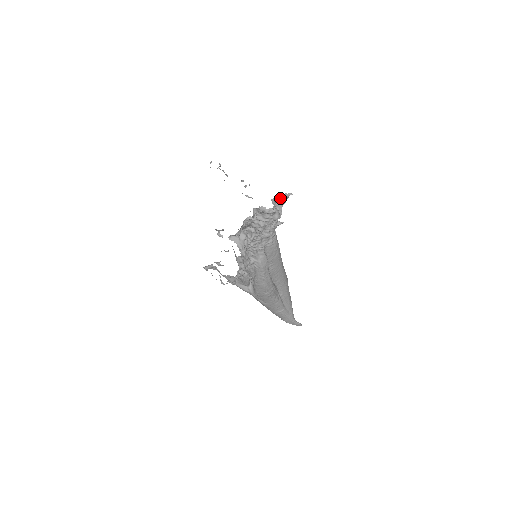
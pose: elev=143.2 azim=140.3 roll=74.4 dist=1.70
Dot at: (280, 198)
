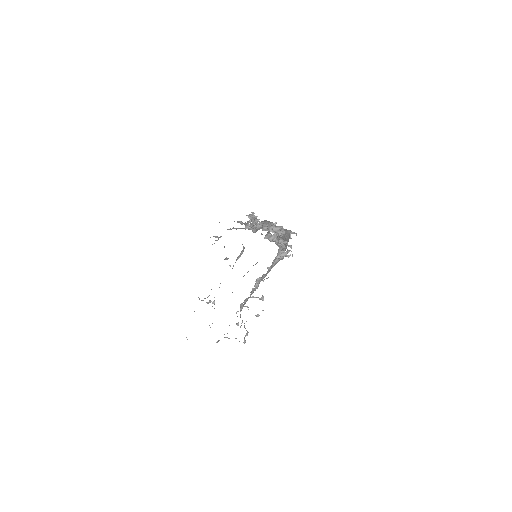
Dot at: occluded
